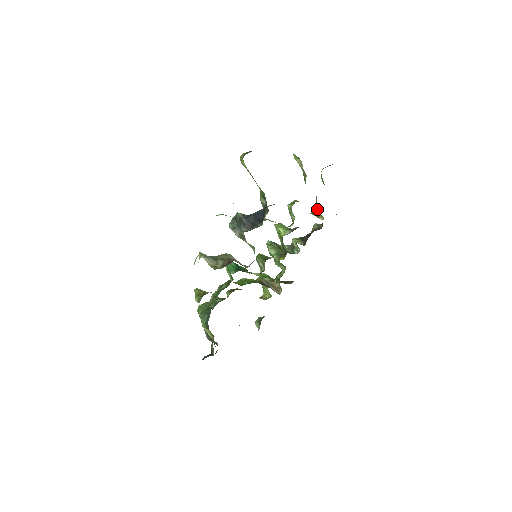
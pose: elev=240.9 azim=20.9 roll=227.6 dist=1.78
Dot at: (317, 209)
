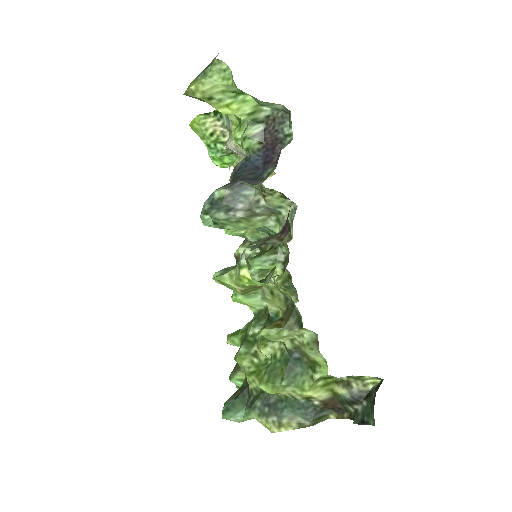
Dot at: occluded
